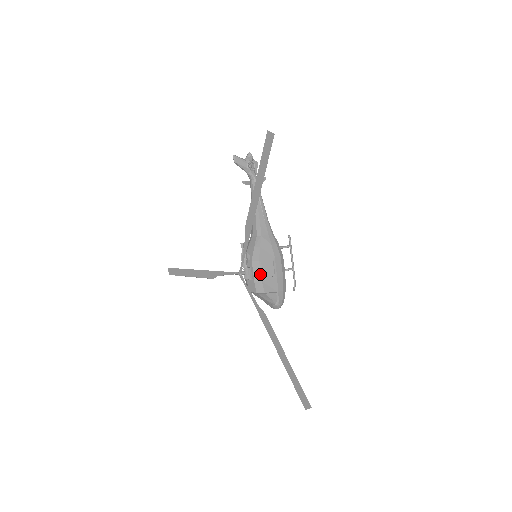
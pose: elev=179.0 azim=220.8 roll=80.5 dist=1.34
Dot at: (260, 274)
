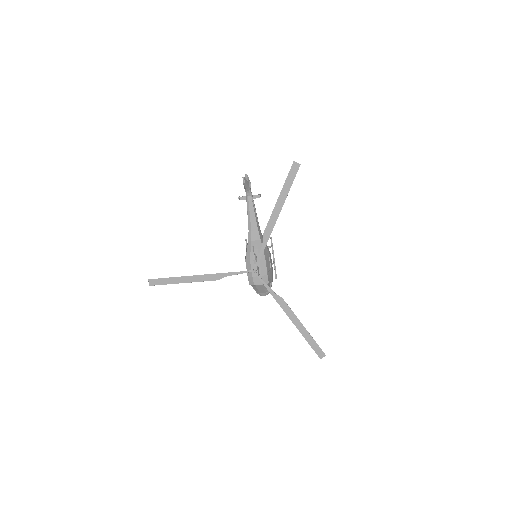
Dot at: (266, 269)
